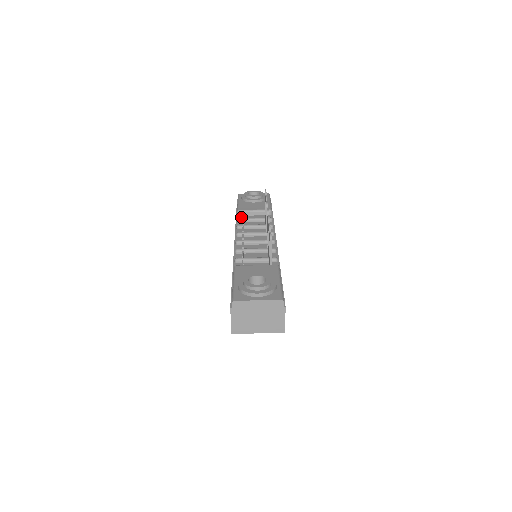
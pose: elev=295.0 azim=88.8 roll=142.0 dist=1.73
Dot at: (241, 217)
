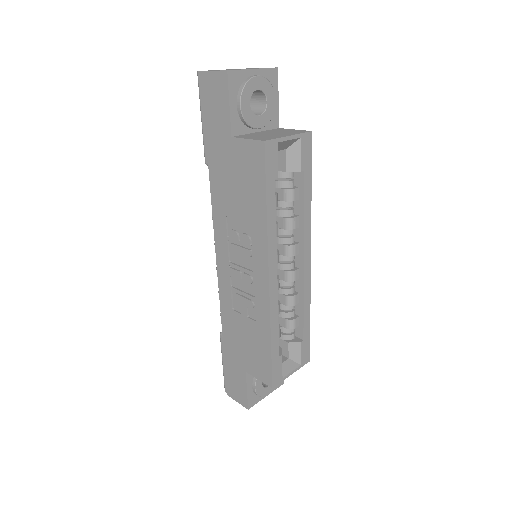
Dot at: occluded
